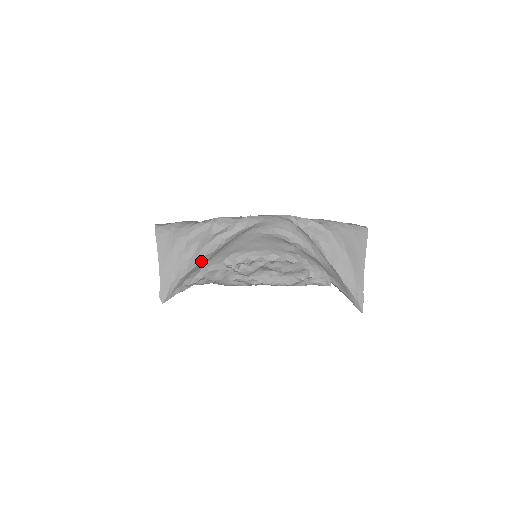
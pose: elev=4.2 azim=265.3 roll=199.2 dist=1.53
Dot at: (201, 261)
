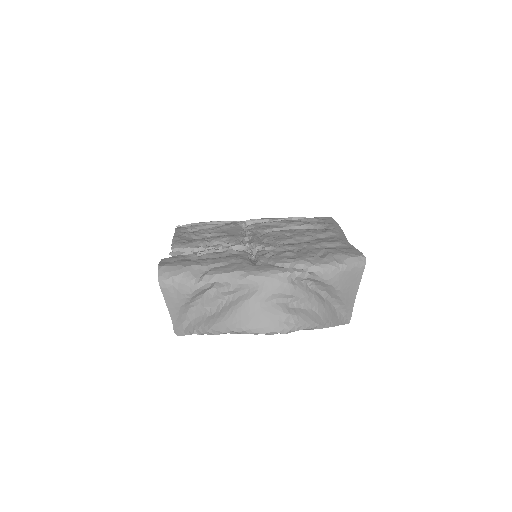
Dot at: (207, 312)
